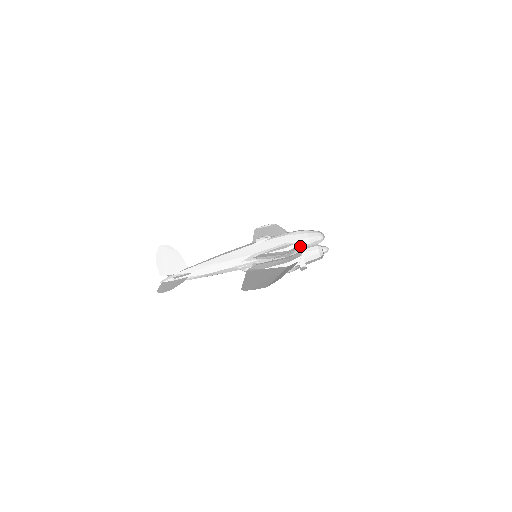
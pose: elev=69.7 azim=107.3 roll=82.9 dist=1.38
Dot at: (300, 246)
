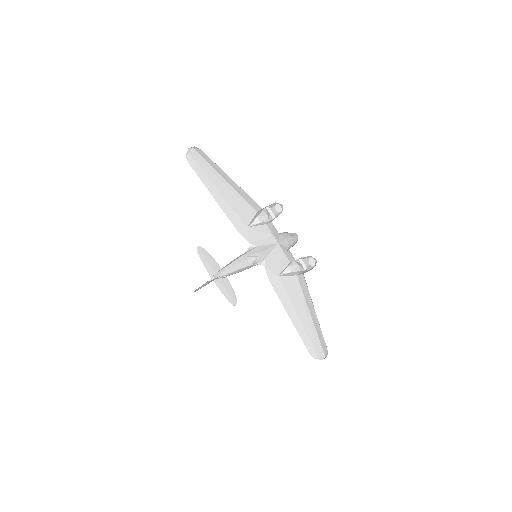
Dot at: (279, 234)
